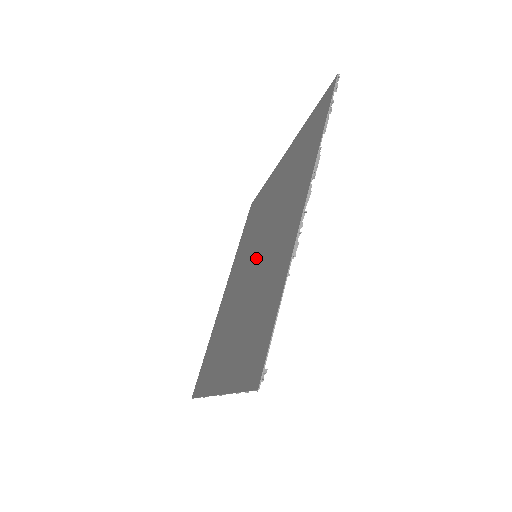
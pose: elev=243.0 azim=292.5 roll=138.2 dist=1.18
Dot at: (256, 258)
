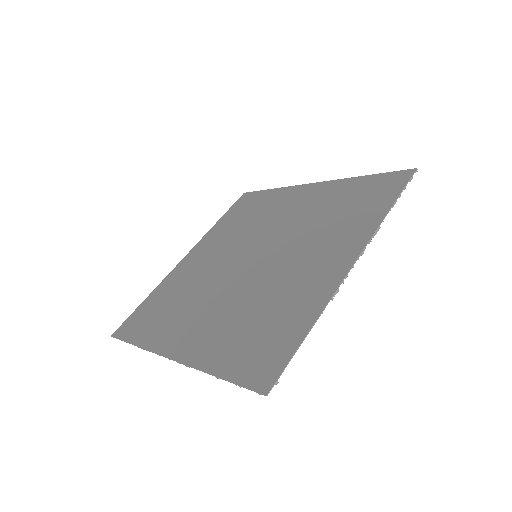
Dot at: (258, 259)
